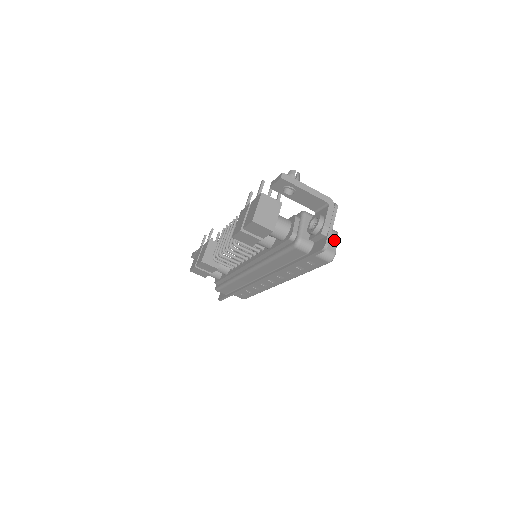
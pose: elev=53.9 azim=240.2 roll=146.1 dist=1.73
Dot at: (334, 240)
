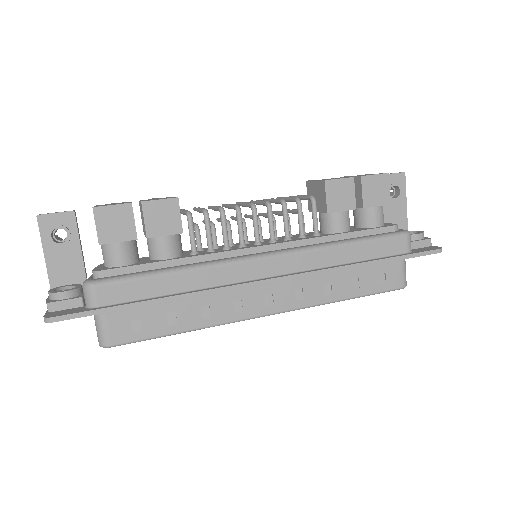
Dot at: occluded
